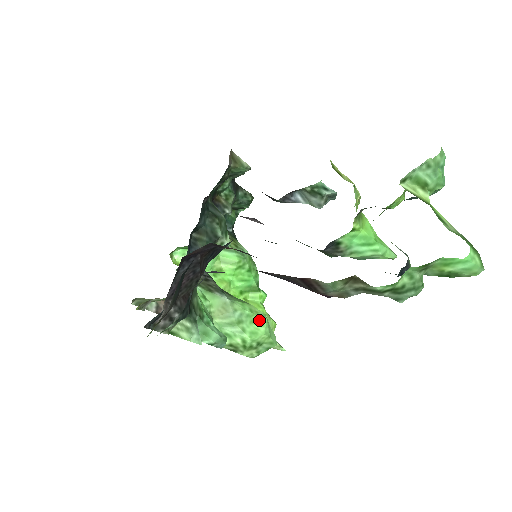
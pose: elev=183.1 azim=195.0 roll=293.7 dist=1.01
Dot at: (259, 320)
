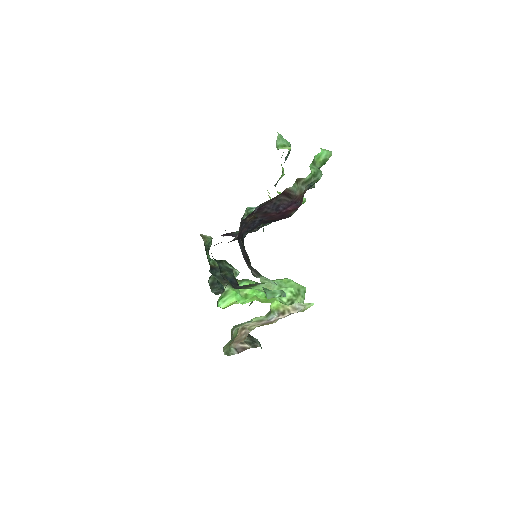
Dot at: (287, 281)
